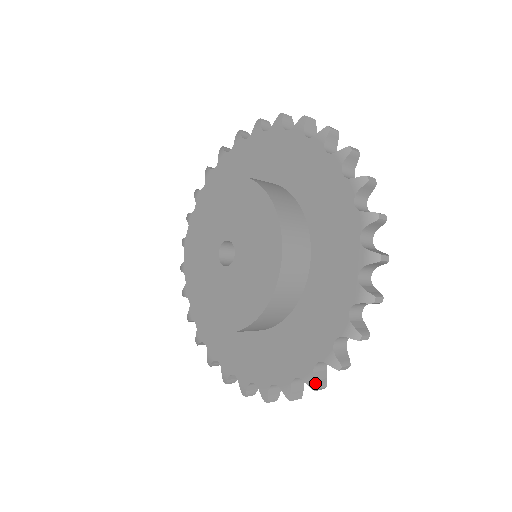
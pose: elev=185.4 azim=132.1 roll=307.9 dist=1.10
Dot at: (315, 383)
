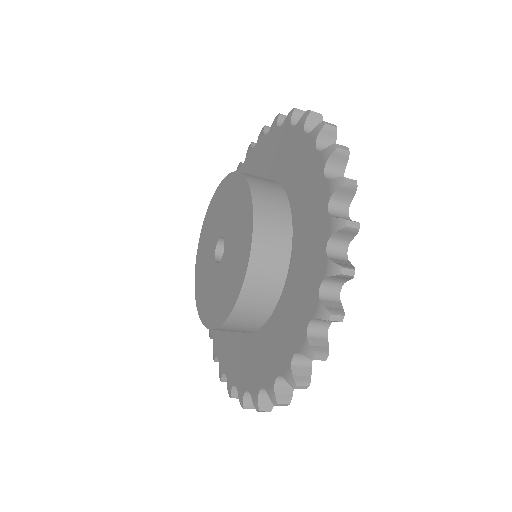
Dot at: (230, 394)
